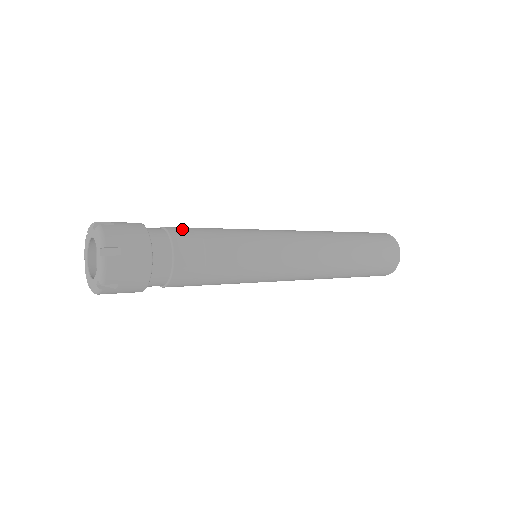
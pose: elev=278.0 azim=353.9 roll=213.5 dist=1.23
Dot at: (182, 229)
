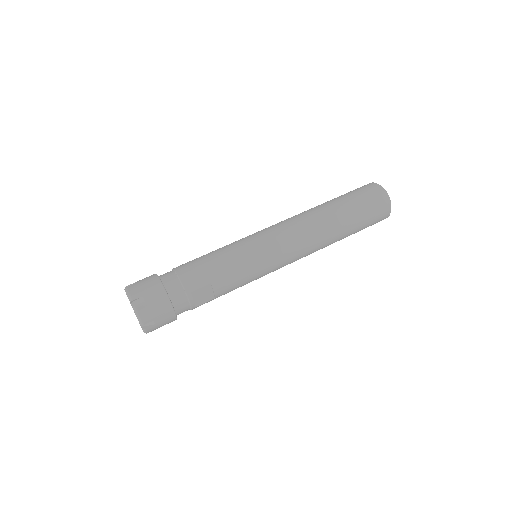
Dot at: (194, 279)
